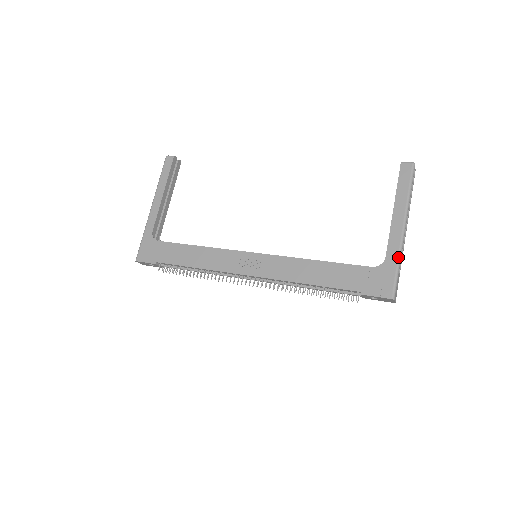
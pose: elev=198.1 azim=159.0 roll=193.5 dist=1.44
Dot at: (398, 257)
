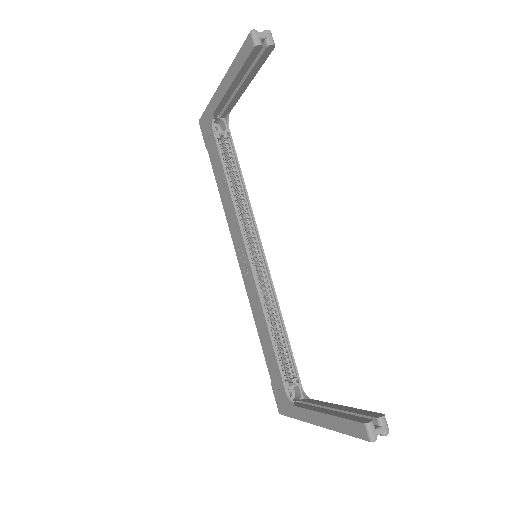
Dot at: (299, 419)
